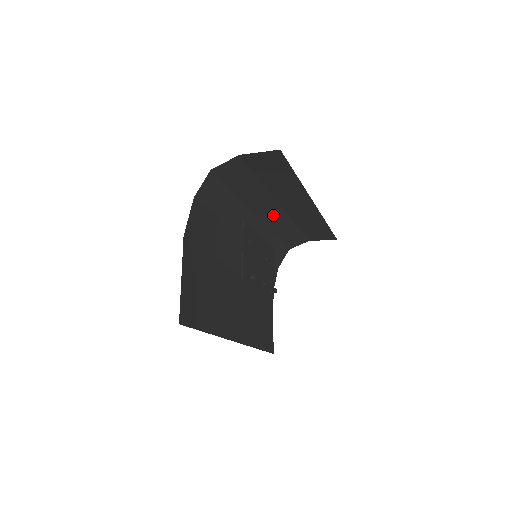
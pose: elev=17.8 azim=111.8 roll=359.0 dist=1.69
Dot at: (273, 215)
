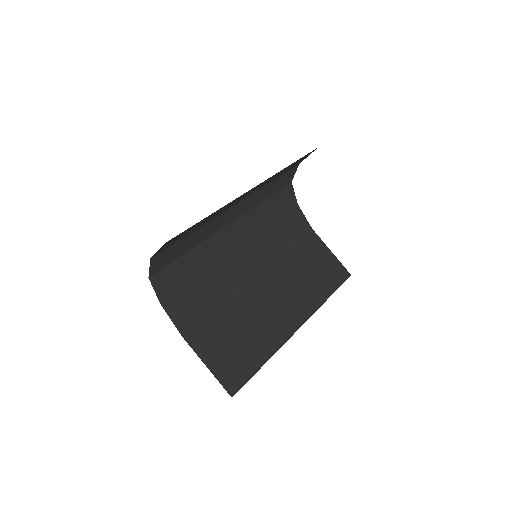
Dot at: (239, 209)
